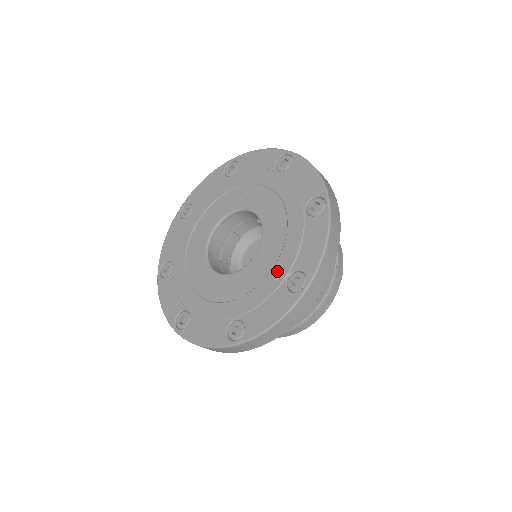
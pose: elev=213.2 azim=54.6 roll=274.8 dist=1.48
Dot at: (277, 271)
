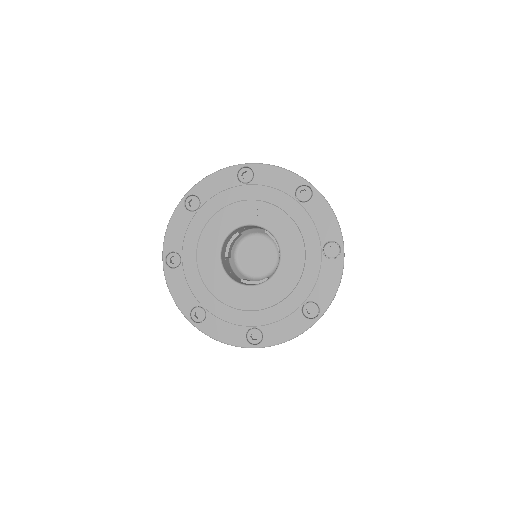
Dot at: (295, 297)
